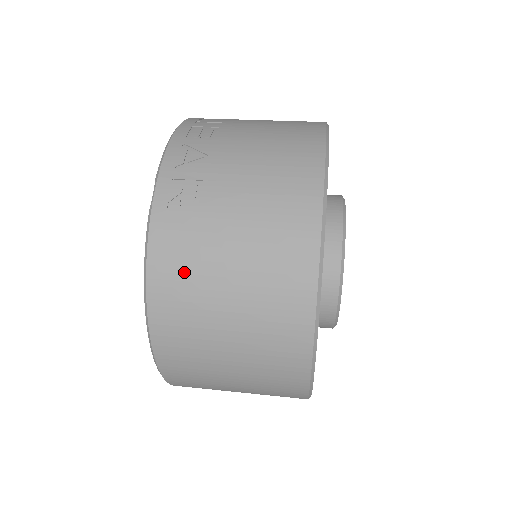
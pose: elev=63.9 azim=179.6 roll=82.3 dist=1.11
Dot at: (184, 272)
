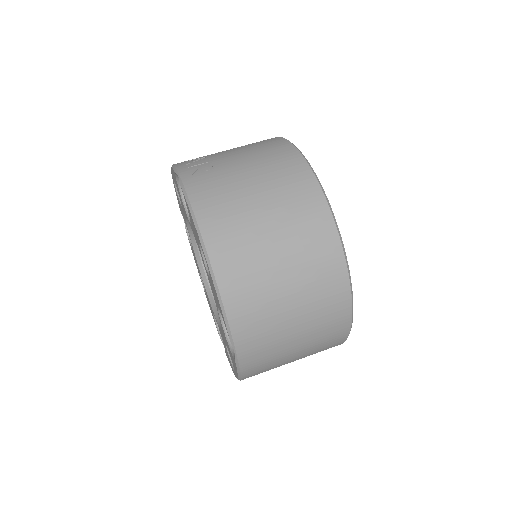
Dot at: (222, 202)
